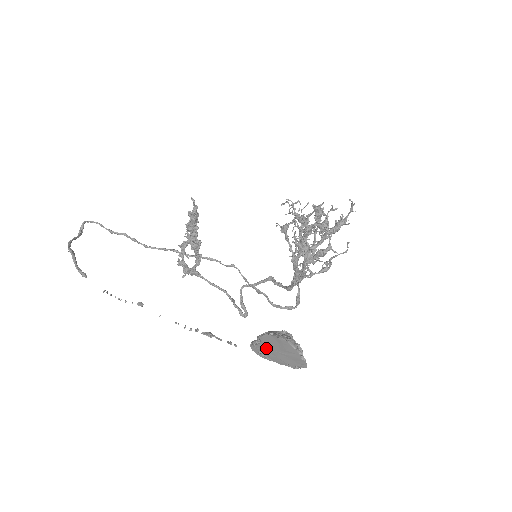
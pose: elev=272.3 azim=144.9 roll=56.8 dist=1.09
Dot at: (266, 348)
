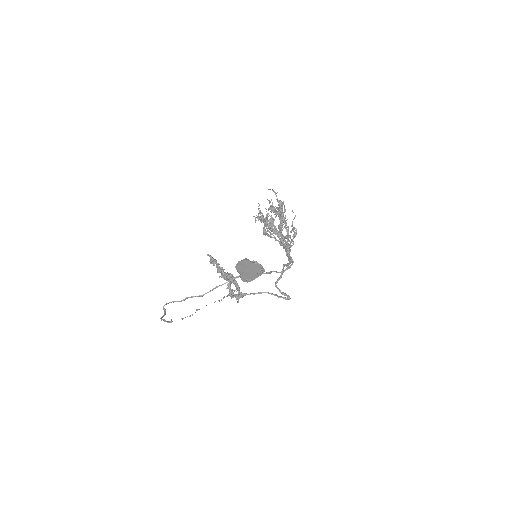
Dot at: (244, 274)
